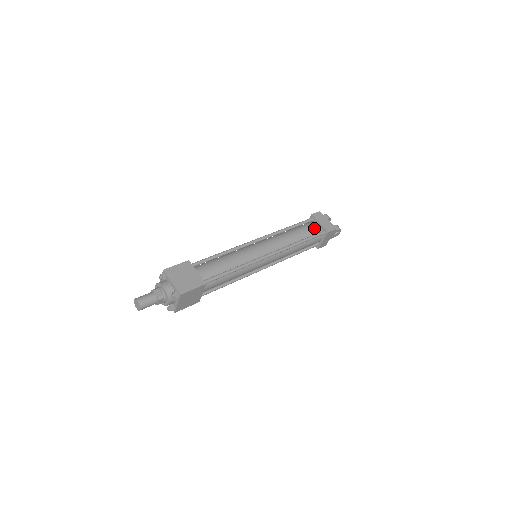
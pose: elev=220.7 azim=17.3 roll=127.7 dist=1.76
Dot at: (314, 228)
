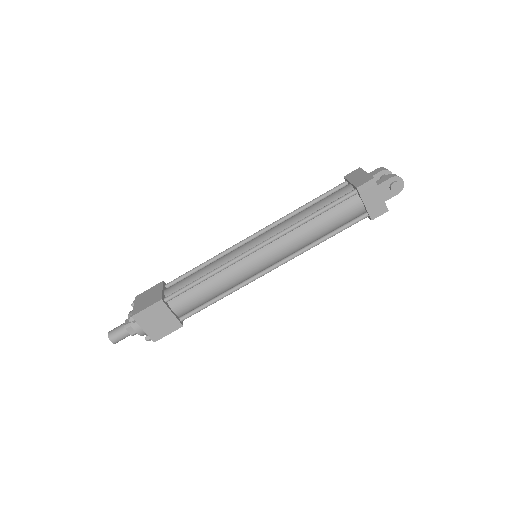
Dot at: (340, 192)
